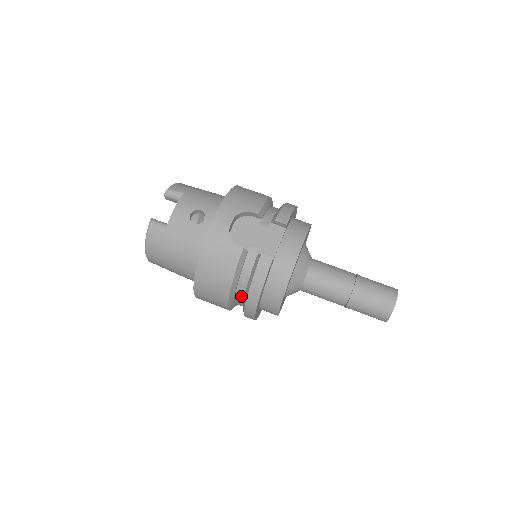
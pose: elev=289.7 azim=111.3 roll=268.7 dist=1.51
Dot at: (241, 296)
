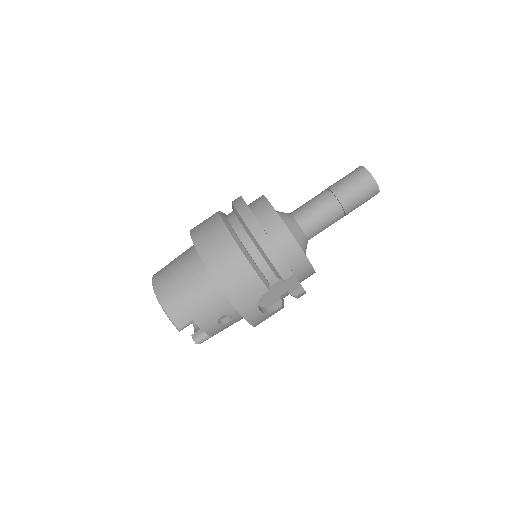
Dot at: occluded
